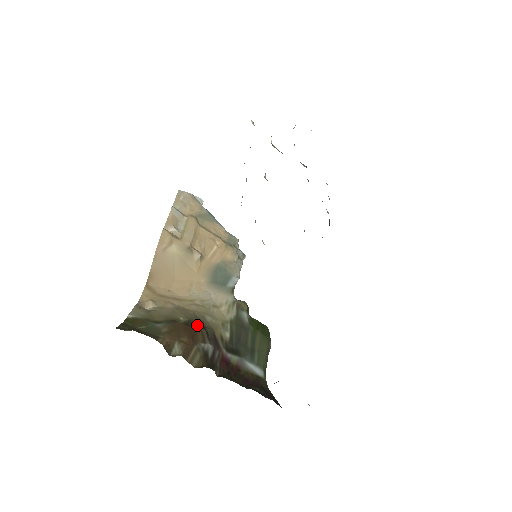
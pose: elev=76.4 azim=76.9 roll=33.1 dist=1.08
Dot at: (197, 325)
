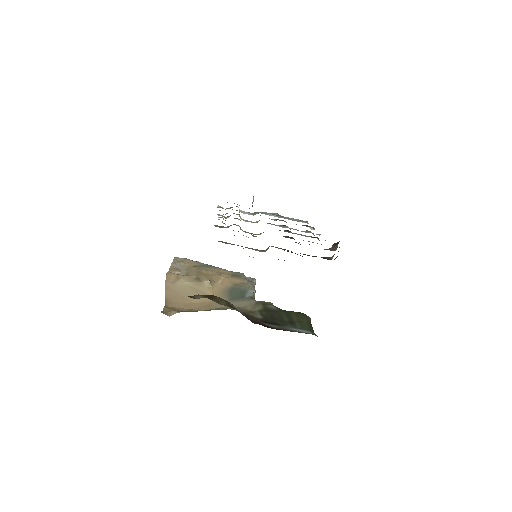
Dot at: occluded
